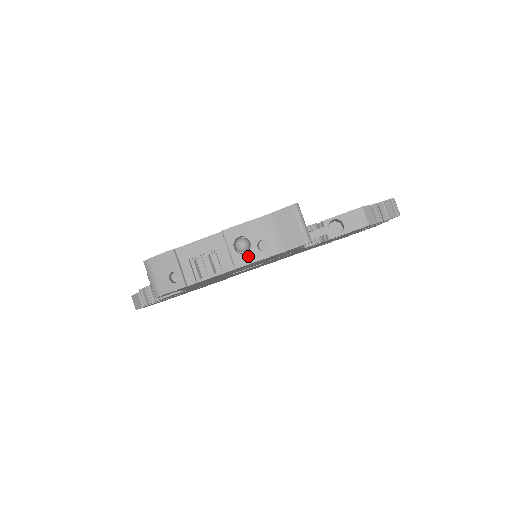
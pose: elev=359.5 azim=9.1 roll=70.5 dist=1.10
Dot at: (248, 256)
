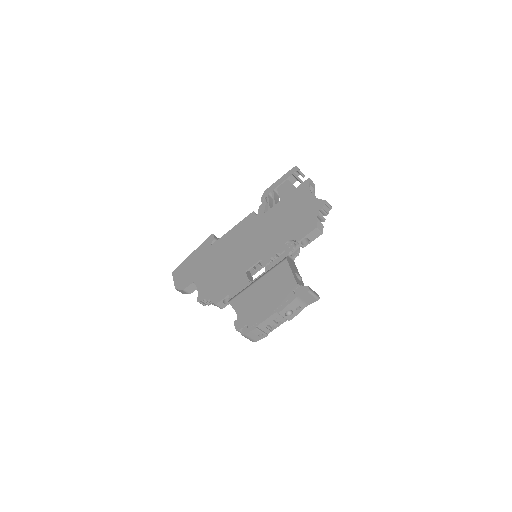
Dot at: (293, 315)
